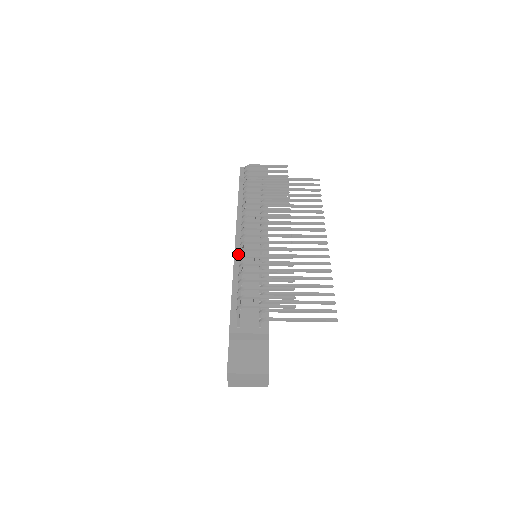
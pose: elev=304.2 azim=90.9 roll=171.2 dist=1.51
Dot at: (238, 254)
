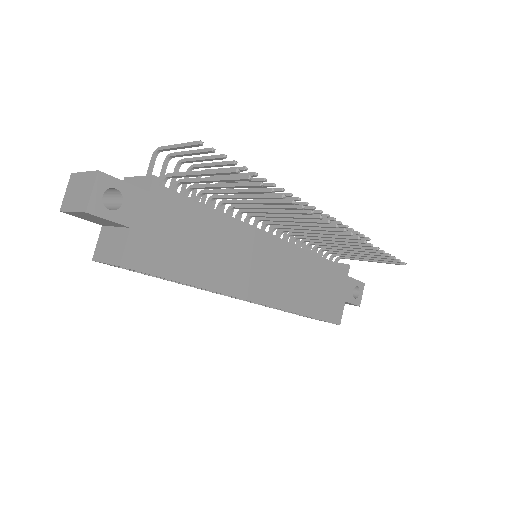
Dot at: occluded
